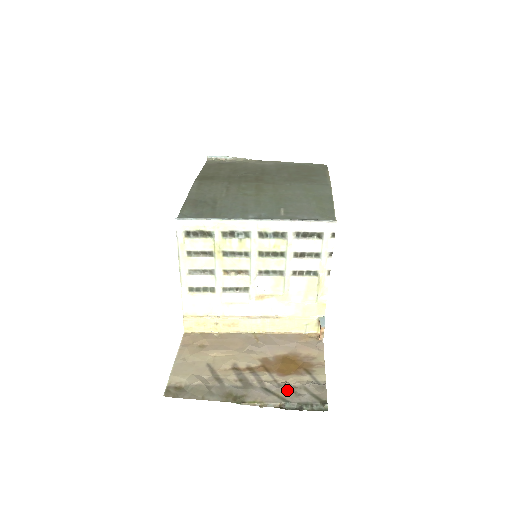
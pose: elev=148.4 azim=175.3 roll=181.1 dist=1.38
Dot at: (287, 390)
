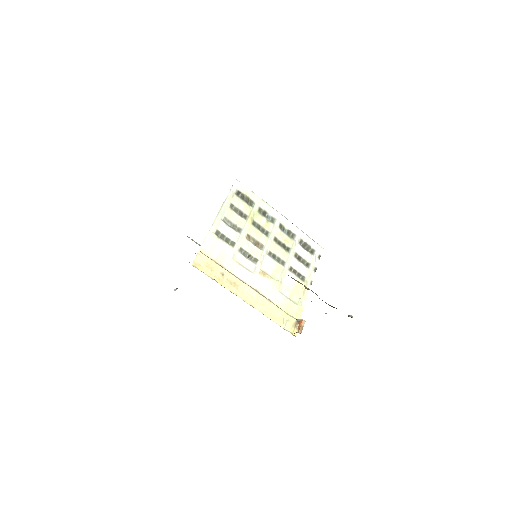
Dot at: occluded
